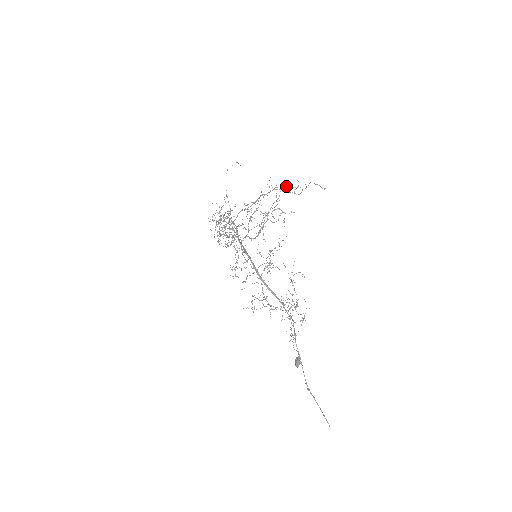
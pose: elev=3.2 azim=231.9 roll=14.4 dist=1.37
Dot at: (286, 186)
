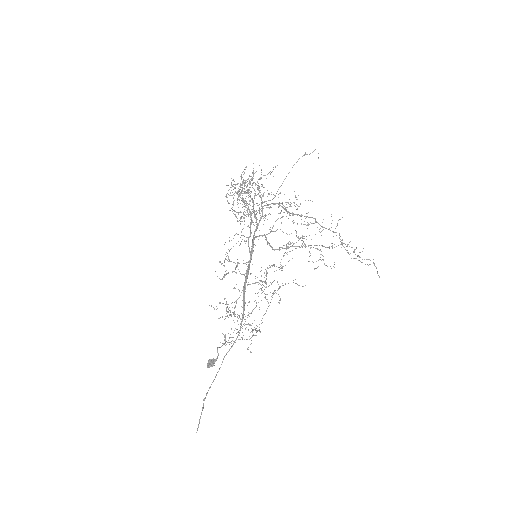
Dot at: occluded
